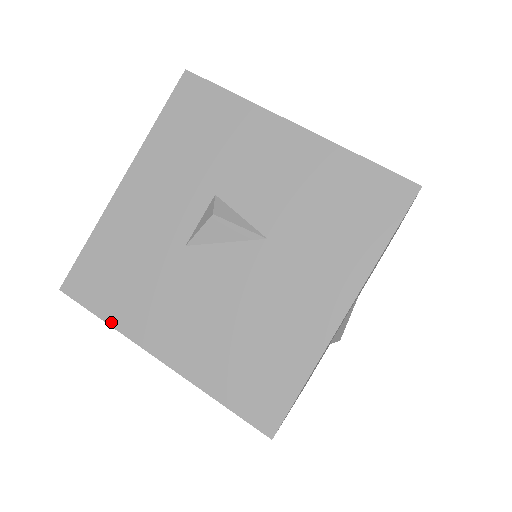
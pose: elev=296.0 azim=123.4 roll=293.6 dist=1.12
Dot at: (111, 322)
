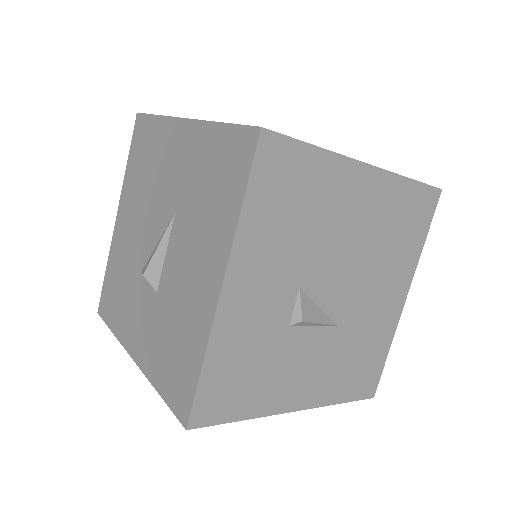
Dot at: occluded
